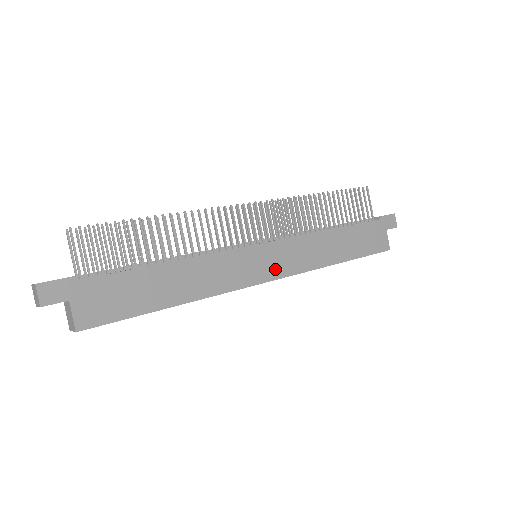
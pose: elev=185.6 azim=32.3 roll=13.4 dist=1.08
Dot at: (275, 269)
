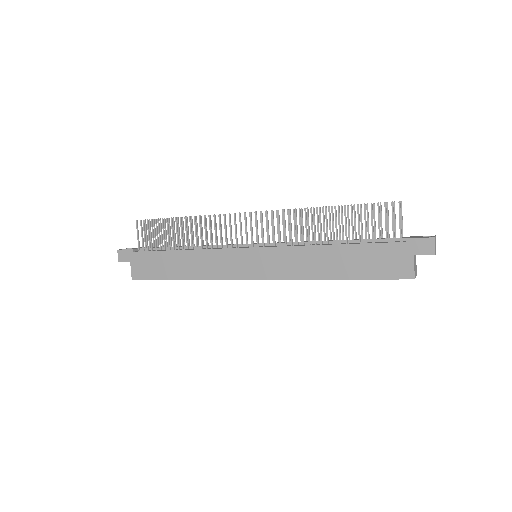
Dot at: (261, 271)
